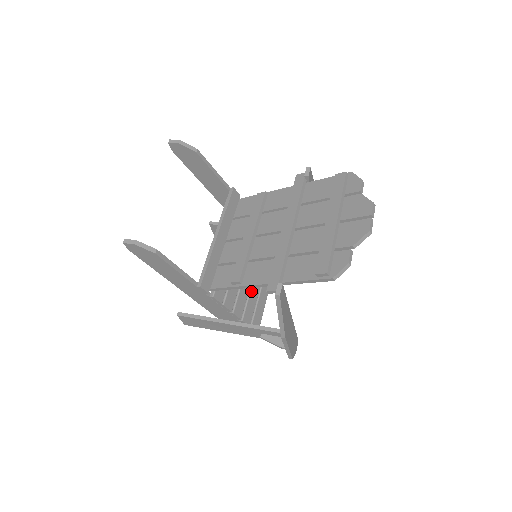
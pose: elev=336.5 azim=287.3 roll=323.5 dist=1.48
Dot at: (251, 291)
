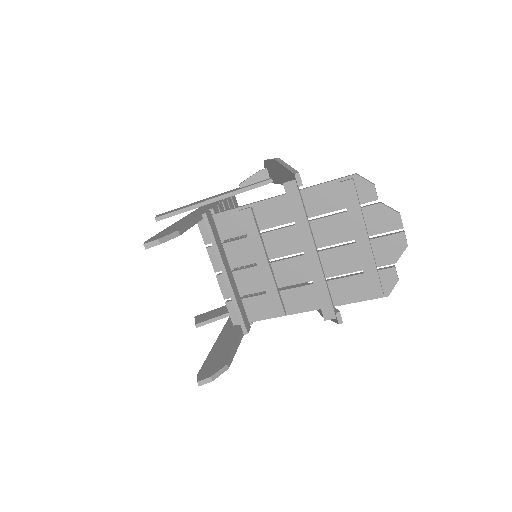
Dot at: occluded
